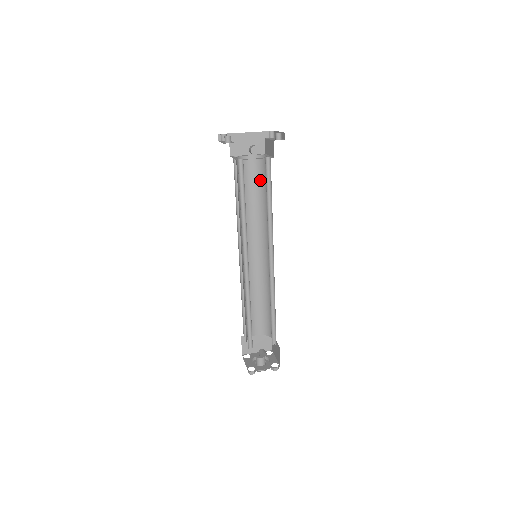
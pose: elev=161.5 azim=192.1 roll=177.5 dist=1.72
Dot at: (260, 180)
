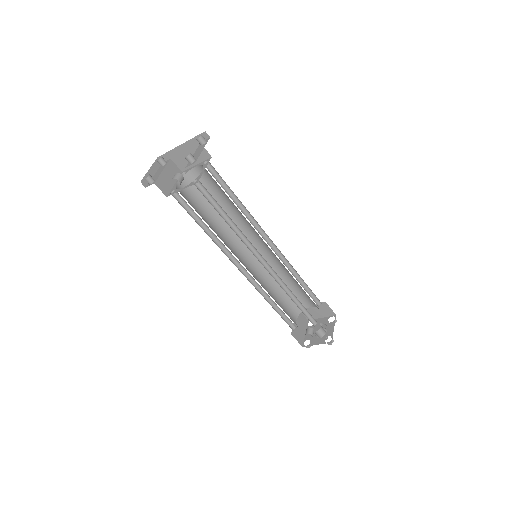
Dot at: (219, 187)
